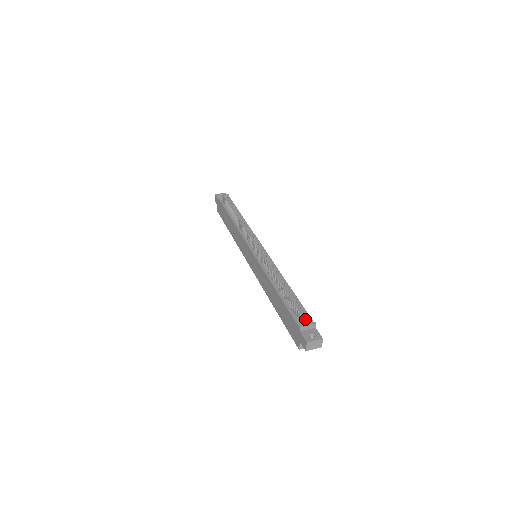
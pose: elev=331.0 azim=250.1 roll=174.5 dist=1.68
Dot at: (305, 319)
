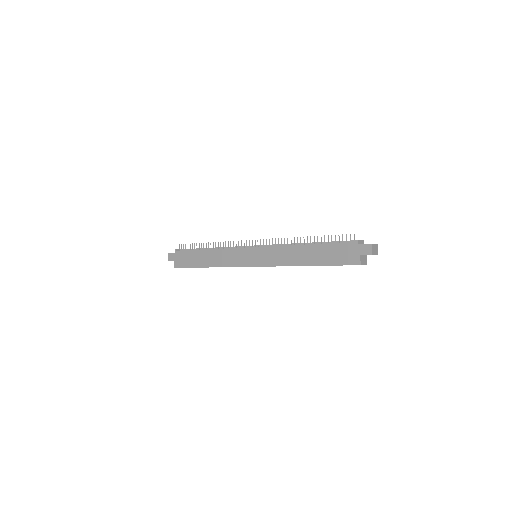
Dot at: (353, 240)
